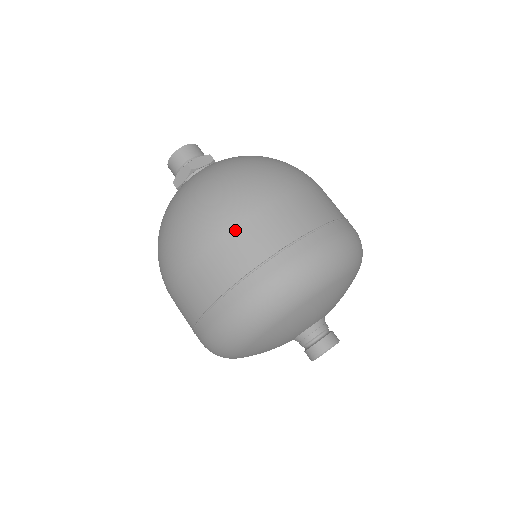
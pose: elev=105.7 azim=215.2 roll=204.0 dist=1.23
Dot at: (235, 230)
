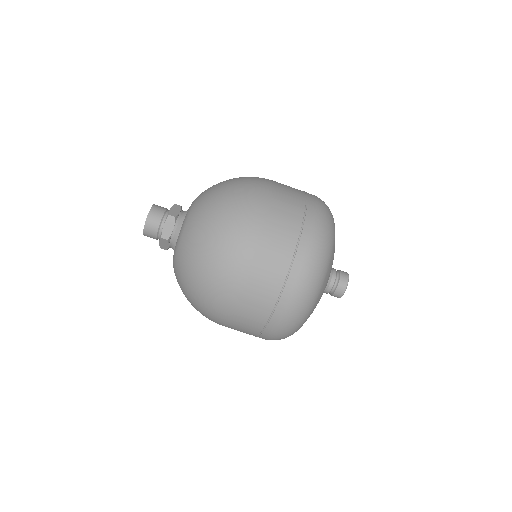
Dot at: (270, 215)
